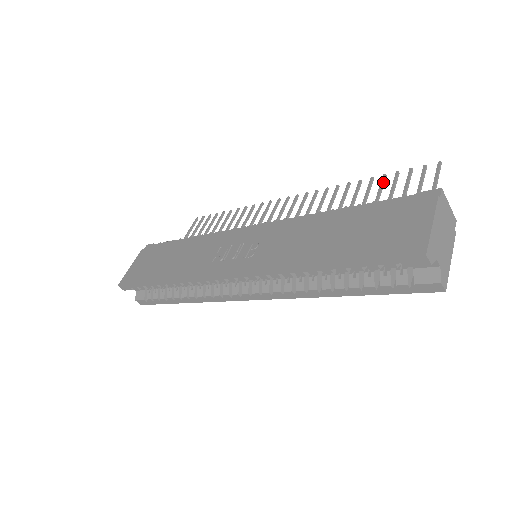
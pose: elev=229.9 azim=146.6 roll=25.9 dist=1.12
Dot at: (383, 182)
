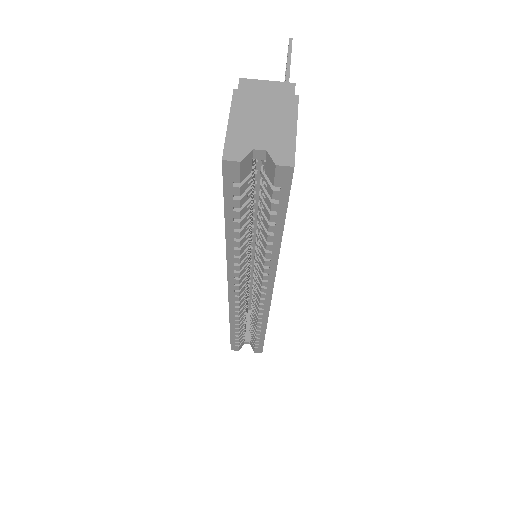
Dot at: occluded
